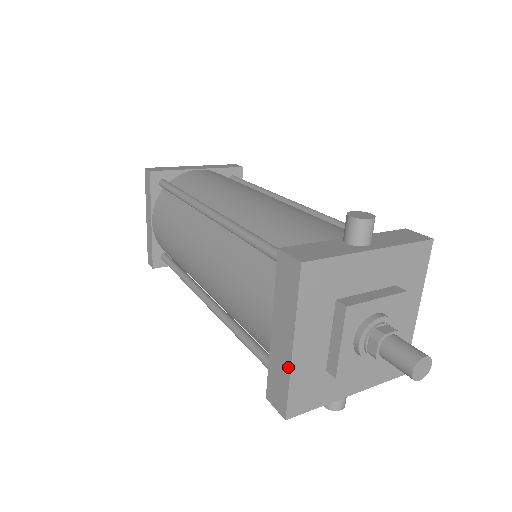
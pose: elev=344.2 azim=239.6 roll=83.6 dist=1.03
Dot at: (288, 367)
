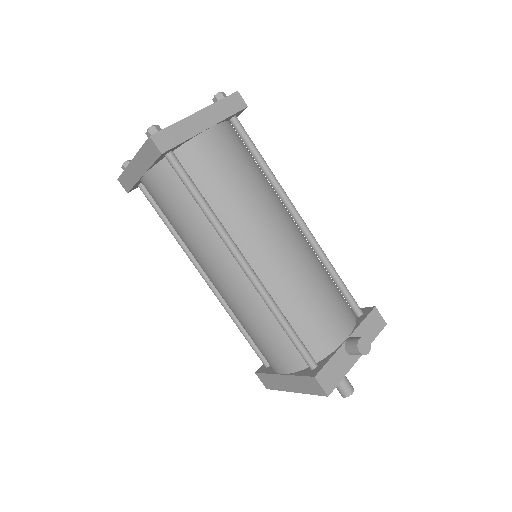
Dot at: (285, 390)
